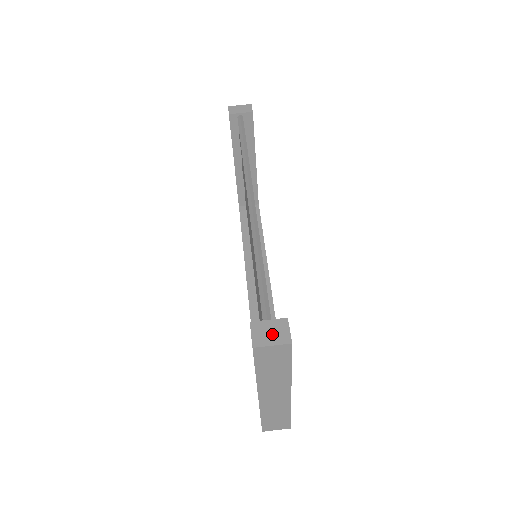
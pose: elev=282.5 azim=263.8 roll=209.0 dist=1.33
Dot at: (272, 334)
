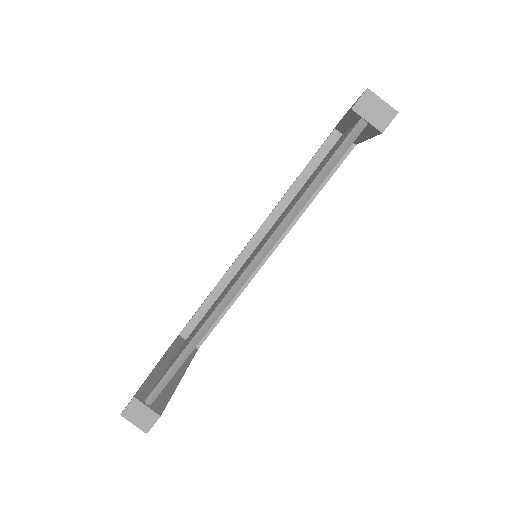
Dot at: (140, 418)
